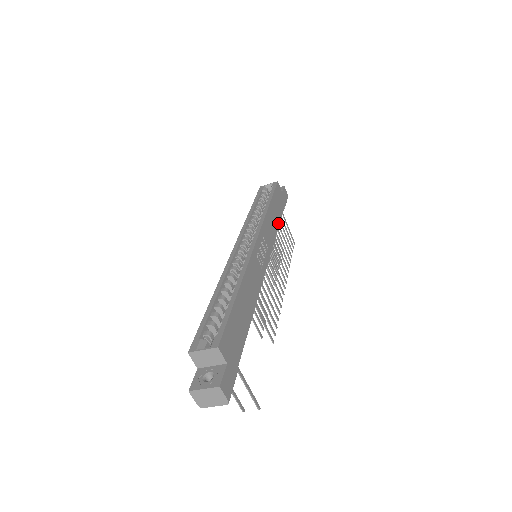
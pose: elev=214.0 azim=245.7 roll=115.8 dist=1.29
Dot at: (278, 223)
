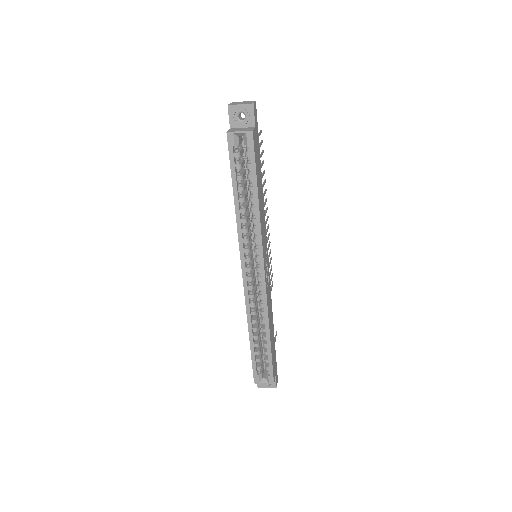
Dot at: (262, 189)
